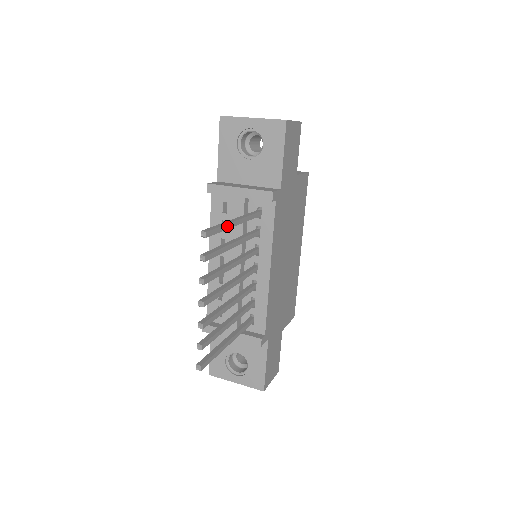
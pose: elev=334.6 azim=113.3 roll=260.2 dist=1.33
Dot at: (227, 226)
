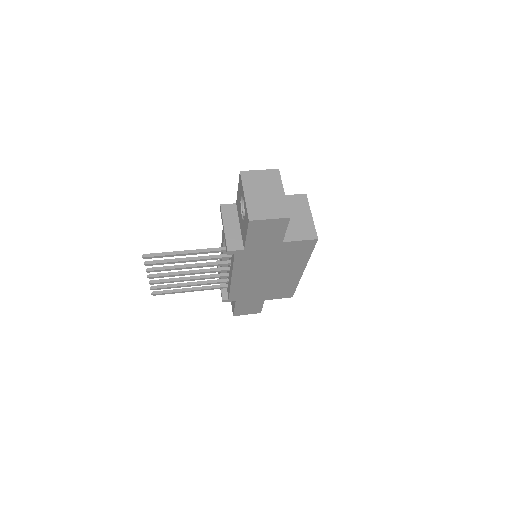
Dot at: (174, 255)
